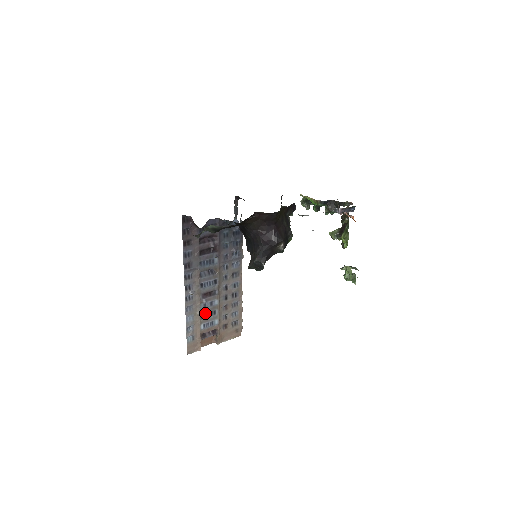
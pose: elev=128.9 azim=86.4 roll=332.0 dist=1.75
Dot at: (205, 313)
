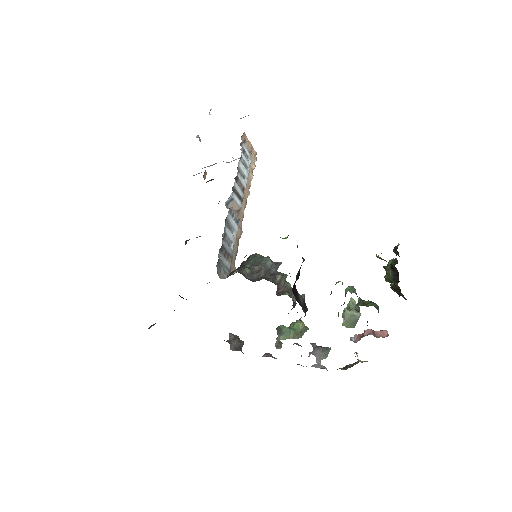
Dot at: occluded
